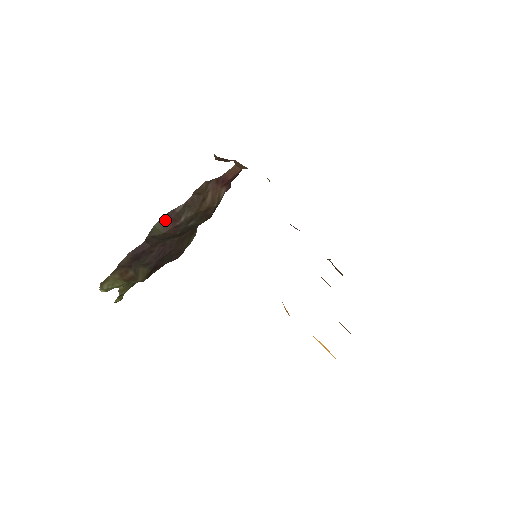
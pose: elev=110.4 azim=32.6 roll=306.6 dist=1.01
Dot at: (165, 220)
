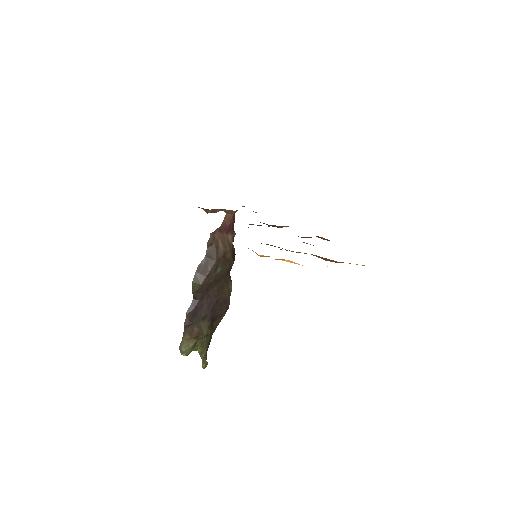
Dot at: (198, 274)
